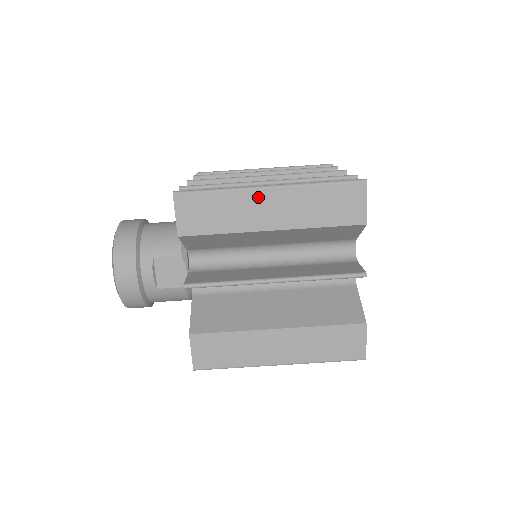
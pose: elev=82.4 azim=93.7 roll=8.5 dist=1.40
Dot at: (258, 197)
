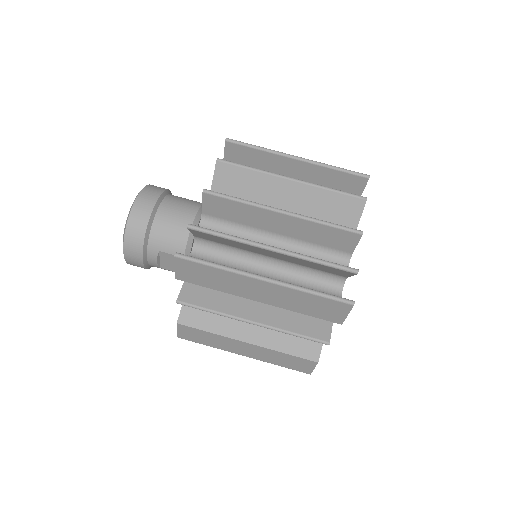
Dot at: (251, 282)
